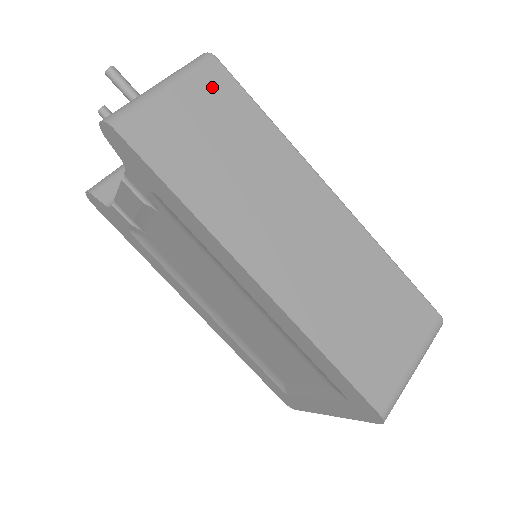
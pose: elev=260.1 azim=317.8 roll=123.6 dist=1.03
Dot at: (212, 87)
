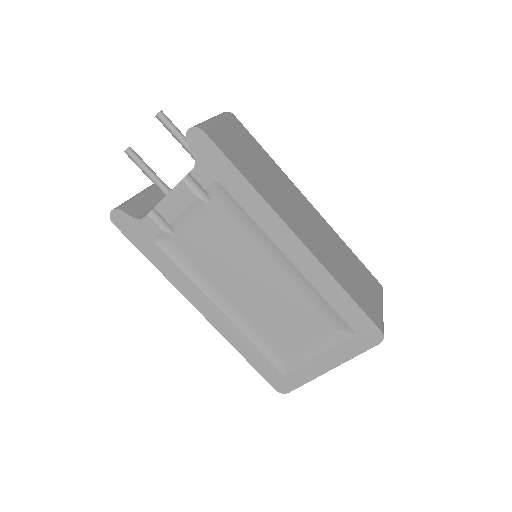
Dot at: (238, 128)
